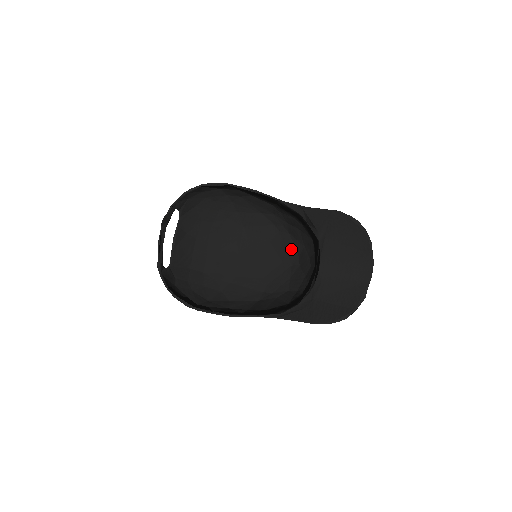
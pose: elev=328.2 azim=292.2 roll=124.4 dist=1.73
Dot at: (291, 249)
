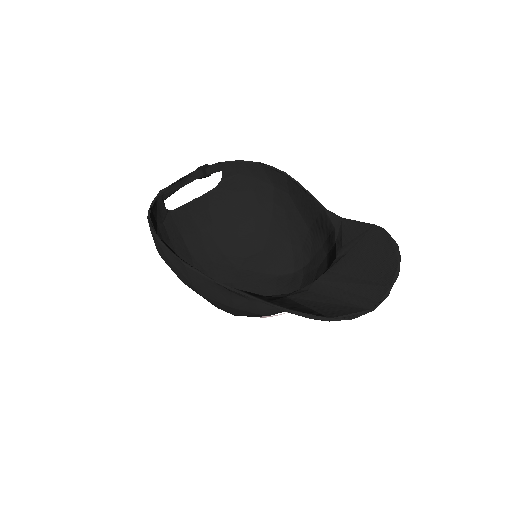
Dot at: (294, 290)
